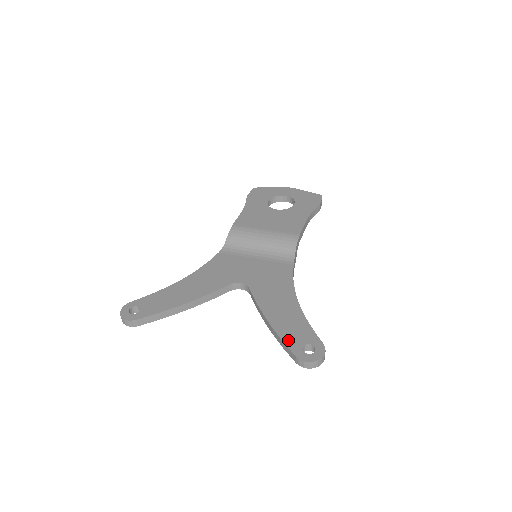
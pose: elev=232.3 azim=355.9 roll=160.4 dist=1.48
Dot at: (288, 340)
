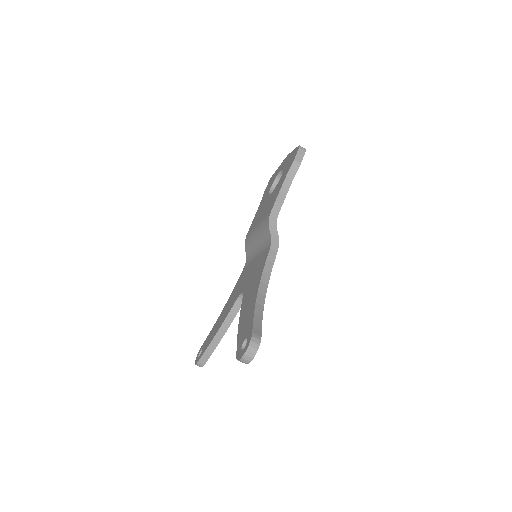
Dot at: (239, 341)
